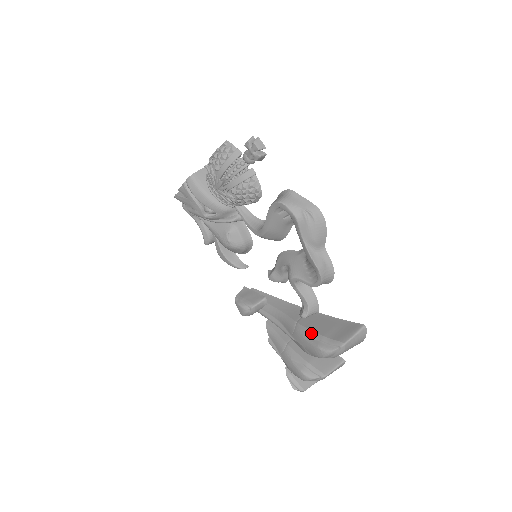
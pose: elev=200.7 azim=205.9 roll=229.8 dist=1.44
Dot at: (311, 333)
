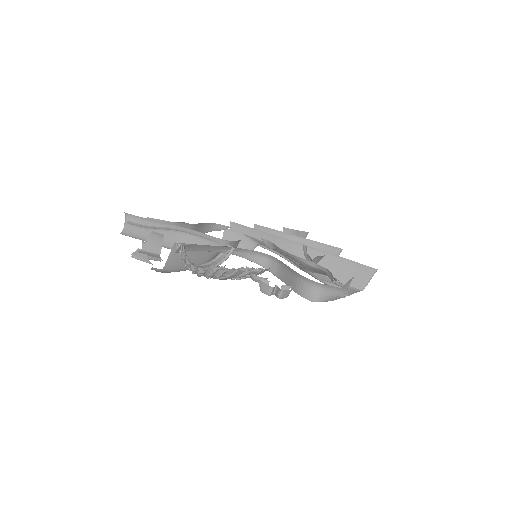
Dot at: (325, 278)
